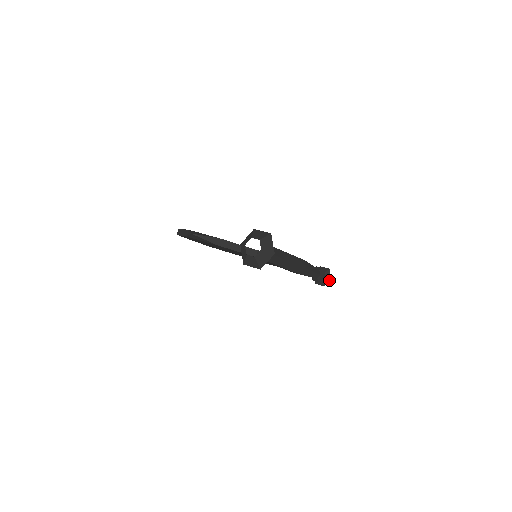
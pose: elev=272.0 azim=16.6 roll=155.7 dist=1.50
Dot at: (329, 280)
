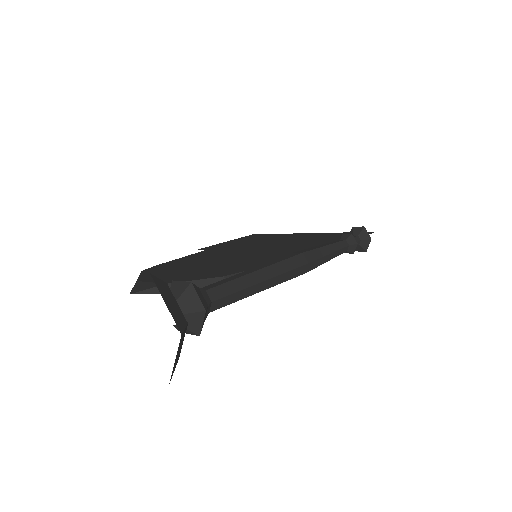
Dot at: (369, 242)
